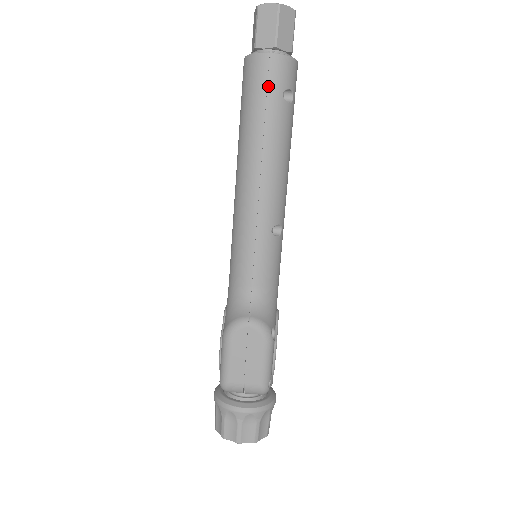
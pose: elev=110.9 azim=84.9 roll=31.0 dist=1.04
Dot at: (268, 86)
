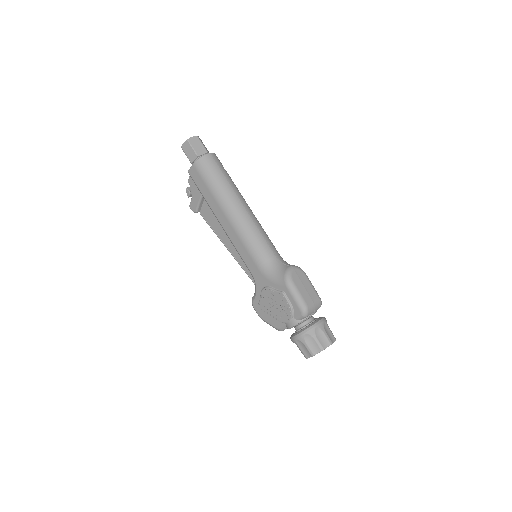
Dot at: (217, 167)
